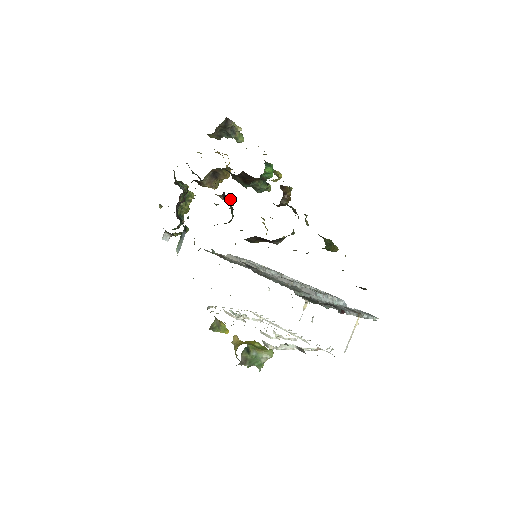
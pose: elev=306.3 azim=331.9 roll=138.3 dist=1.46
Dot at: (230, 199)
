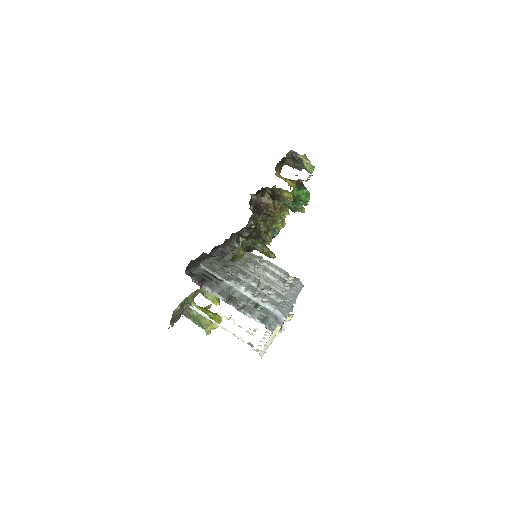
Dot at: occluded
